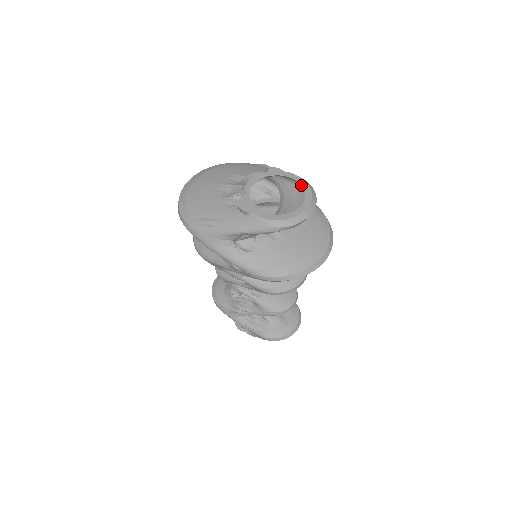
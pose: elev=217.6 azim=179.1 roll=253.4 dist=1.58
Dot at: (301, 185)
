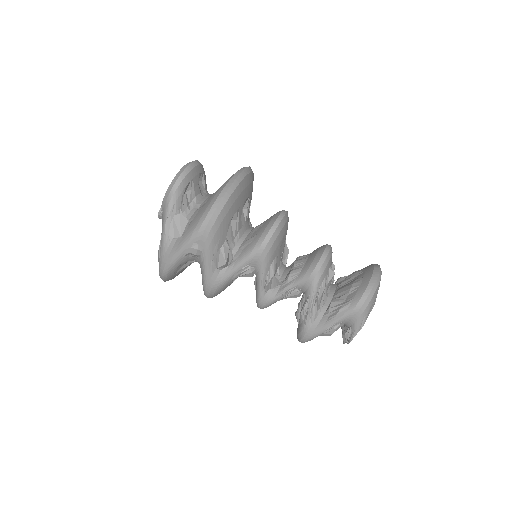
Dot at: occluded
